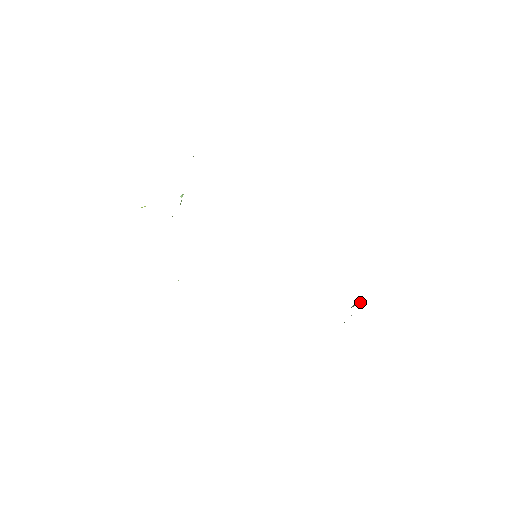
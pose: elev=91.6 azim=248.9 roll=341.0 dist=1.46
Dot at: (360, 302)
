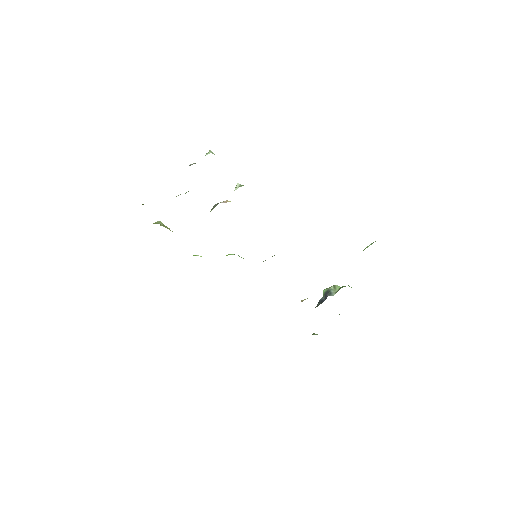
Dot at: (335, 289)
